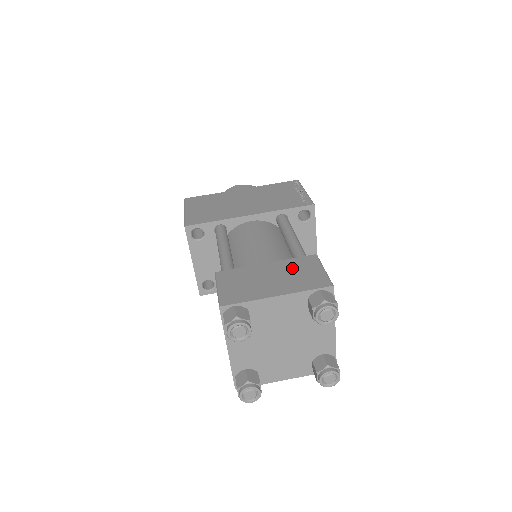
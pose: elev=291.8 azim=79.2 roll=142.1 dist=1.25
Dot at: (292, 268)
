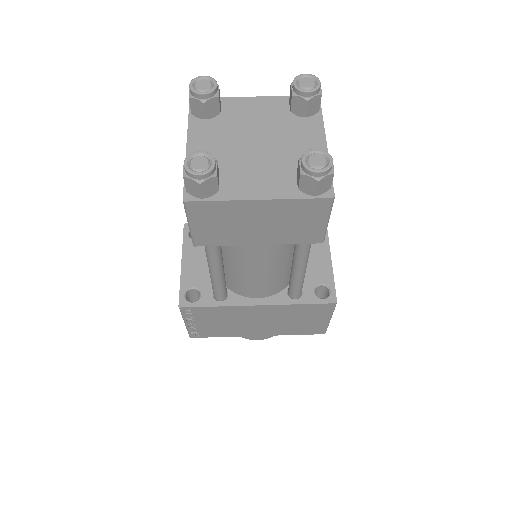
Dot at: occluded
